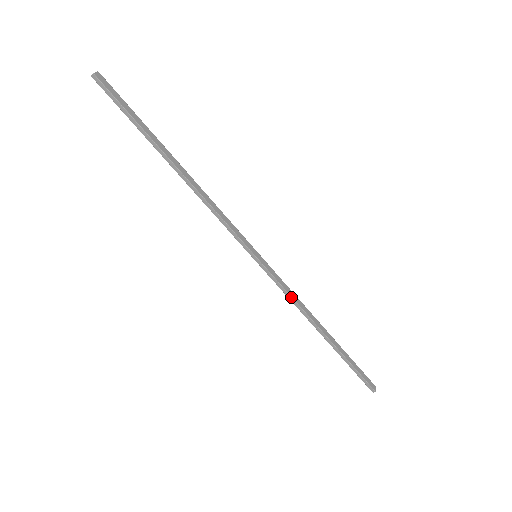
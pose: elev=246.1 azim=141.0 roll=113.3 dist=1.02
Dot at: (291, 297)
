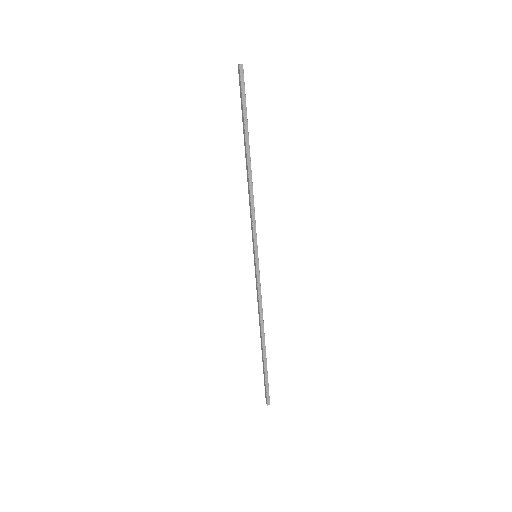
Dot at: (261, 300)
